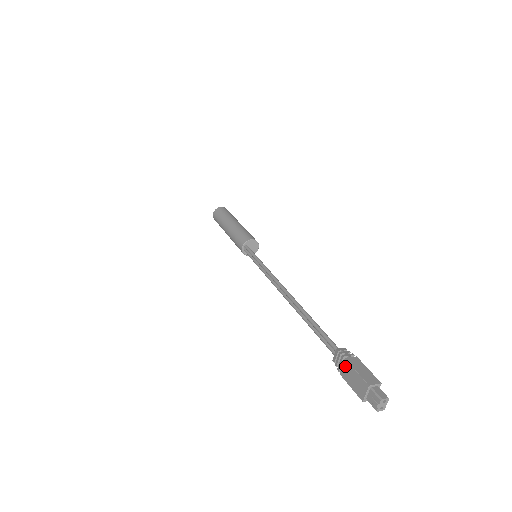
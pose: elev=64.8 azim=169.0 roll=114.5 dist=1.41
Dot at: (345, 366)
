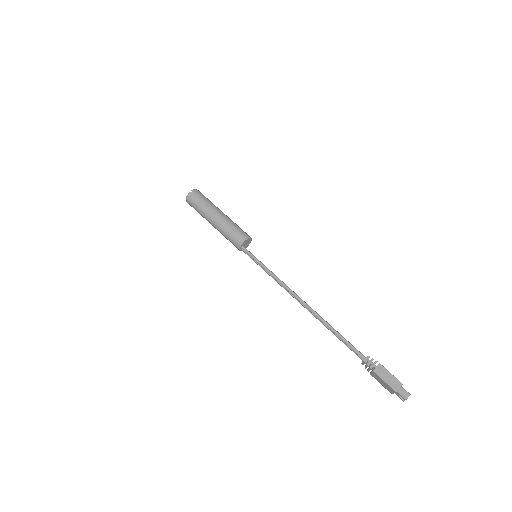
Dot at: (374, 374)
